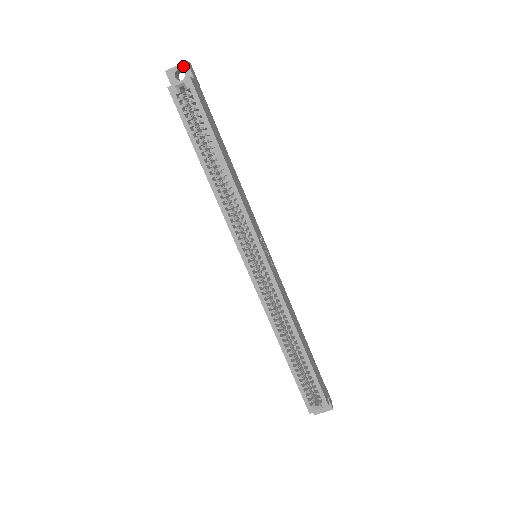
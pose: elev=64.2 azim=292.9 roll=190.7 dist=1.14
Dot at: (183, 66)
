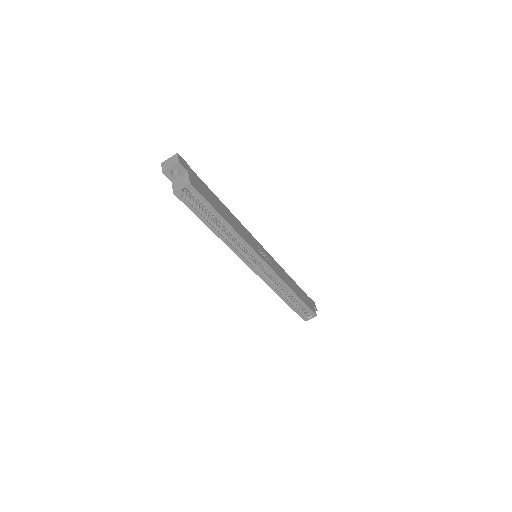
Dot at: (176, 166)
